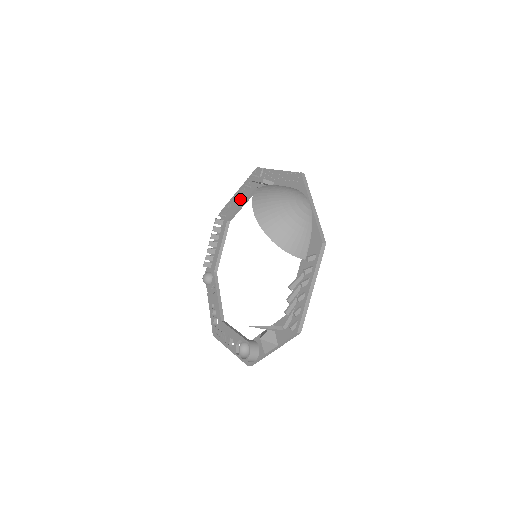
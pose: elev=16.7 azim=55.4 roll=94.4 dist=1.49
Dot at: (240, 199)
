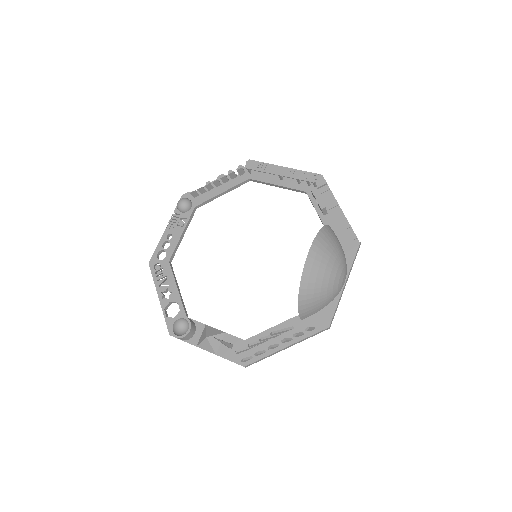
Dot at: (280, 179)
